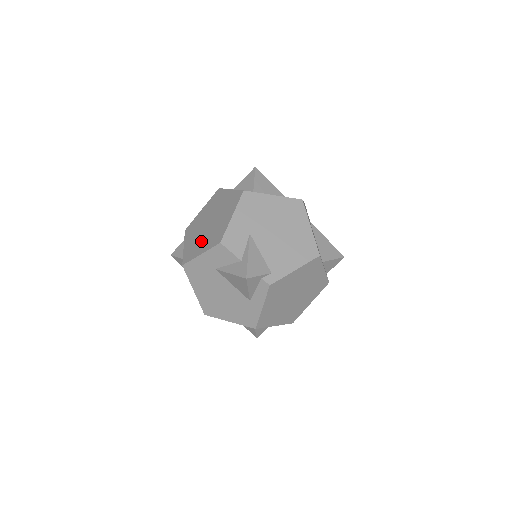
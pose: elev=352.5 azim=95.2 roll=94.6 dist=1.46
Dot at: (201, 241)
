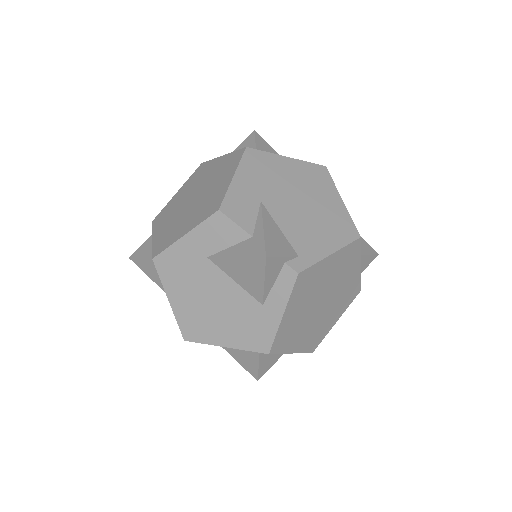
Dot at: (182, 221)
